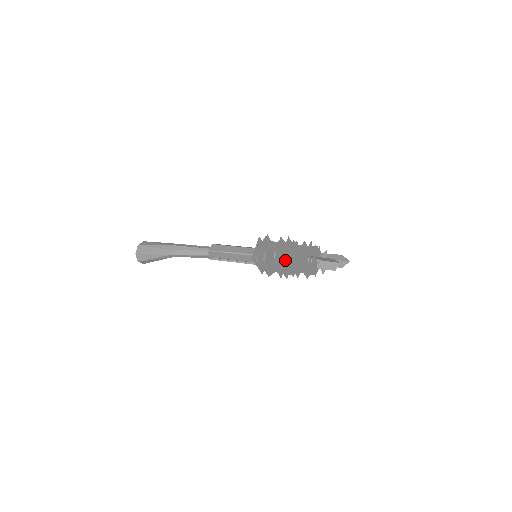
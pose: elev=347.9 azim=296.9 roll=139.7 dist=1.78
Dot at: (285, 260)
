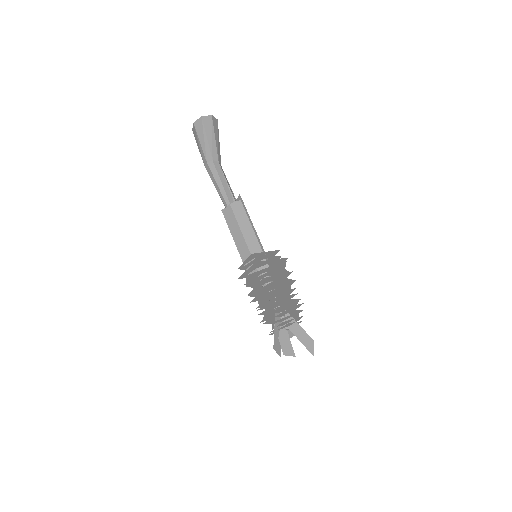
Dot at: (258, 302)
